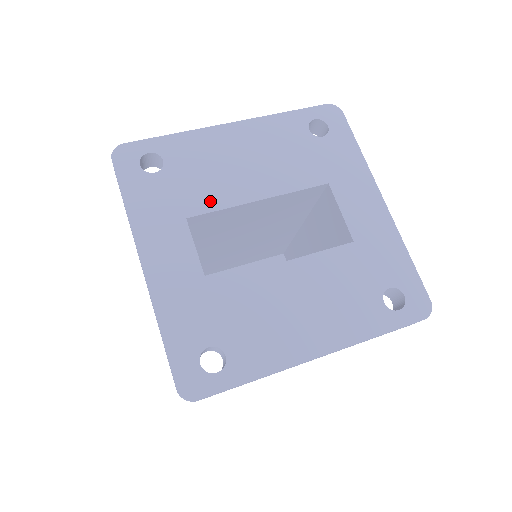
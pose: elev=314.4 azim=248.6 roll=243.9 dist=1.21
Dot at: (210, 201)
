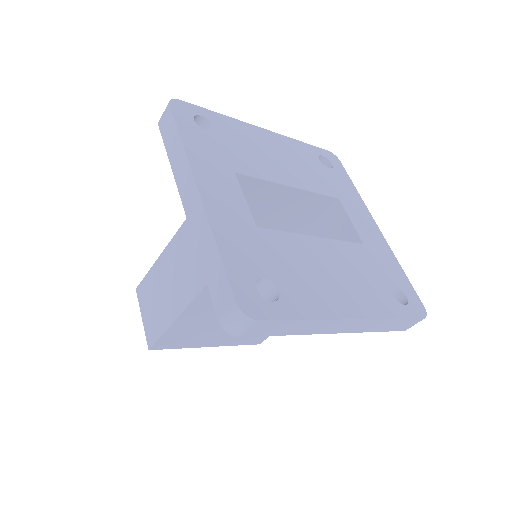
Dot at: (253, 170)
